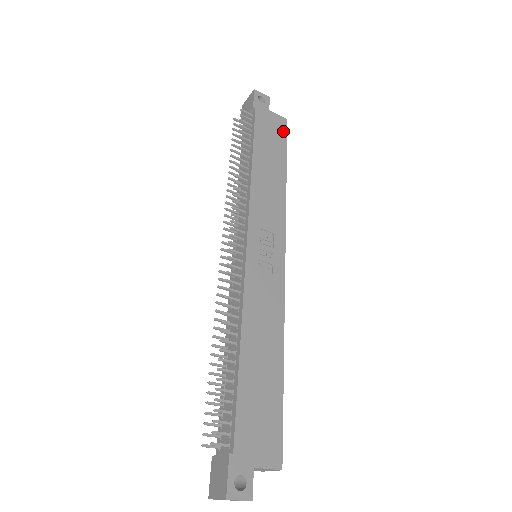
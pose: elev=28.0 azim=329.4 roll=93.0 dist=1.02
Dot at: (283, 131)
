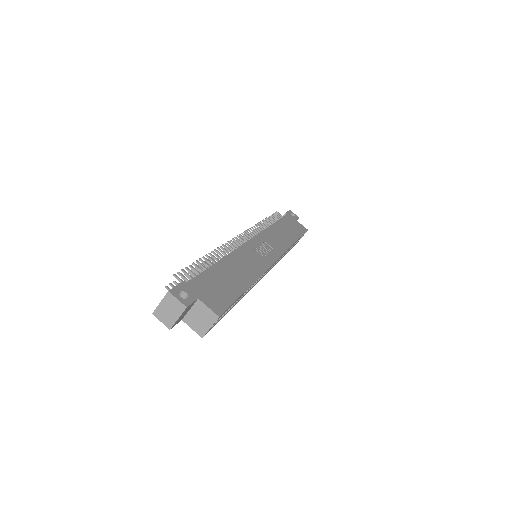
Dot at: (302, 231)
